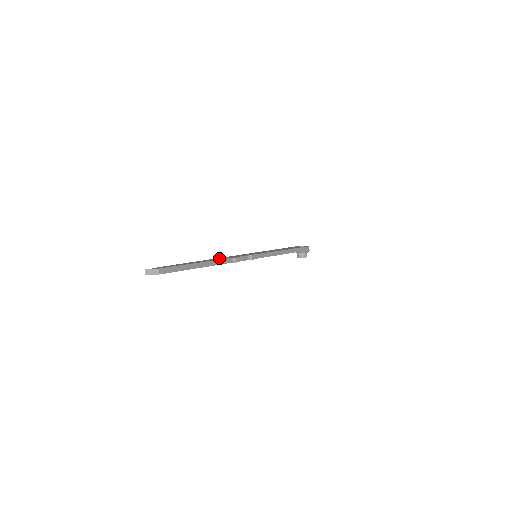
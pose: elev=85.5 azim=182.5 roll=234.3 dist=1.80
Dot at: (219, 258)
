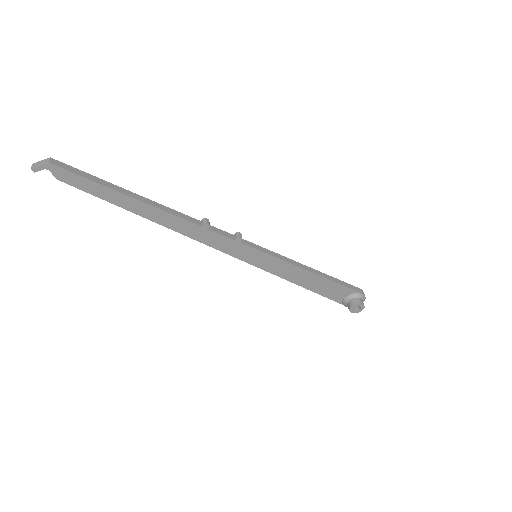
Dot at: occluded
